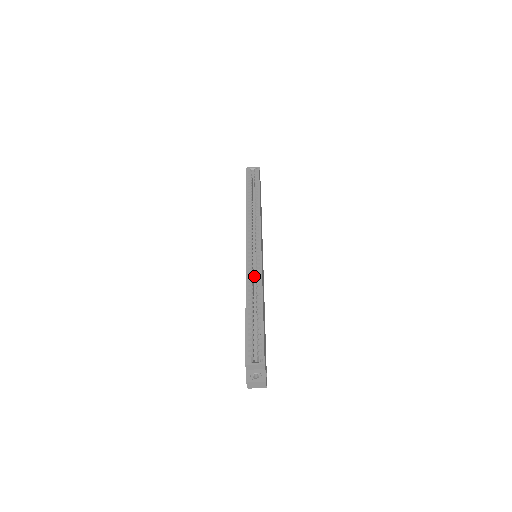
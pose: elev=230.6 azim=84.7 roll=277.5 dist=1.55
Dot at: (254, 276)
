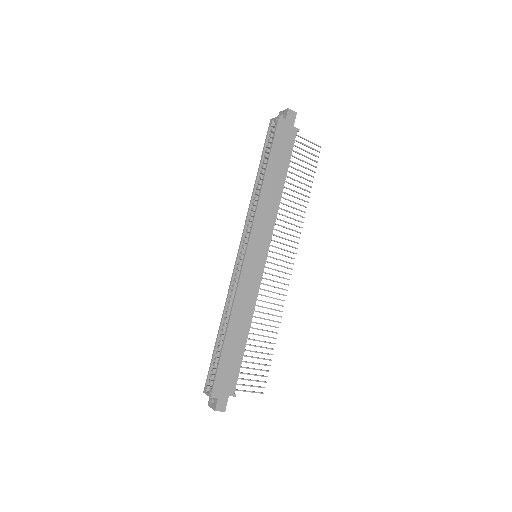
Dot at: occluded
